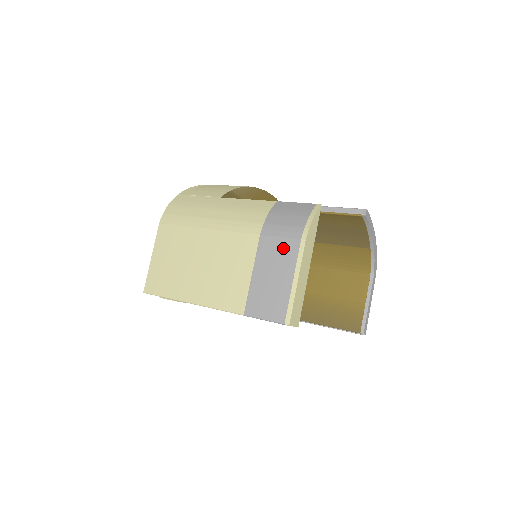
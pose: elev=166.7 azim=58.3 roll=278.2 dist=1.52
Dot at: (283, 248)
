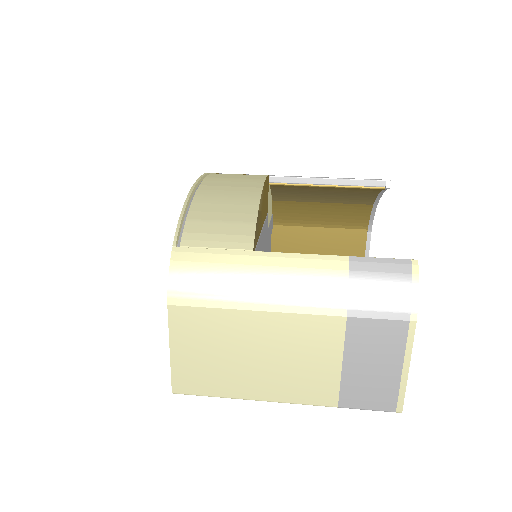
Dot at: (385, 332)
